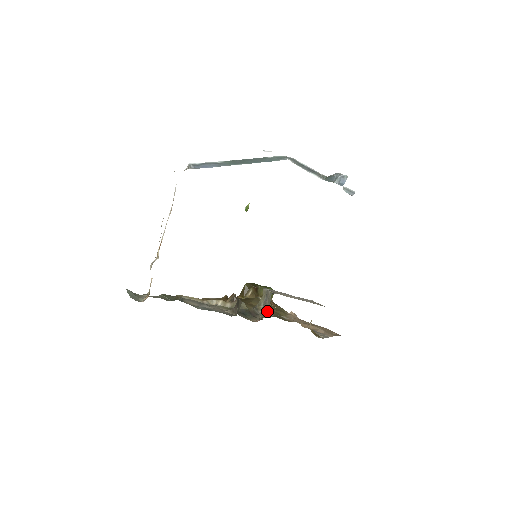
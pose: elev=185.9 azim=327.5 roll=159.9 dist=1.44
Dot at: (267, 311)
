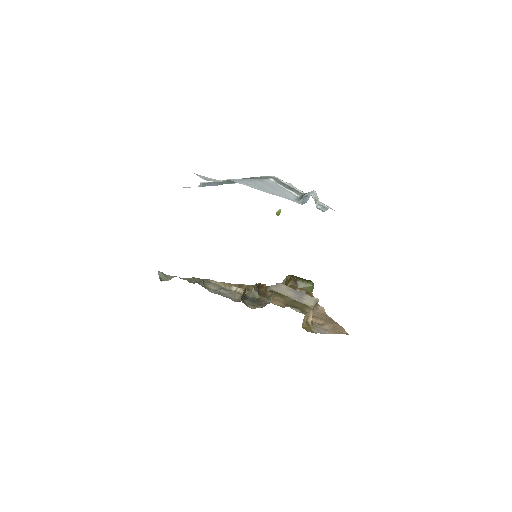
Dot at: (293, 302)
